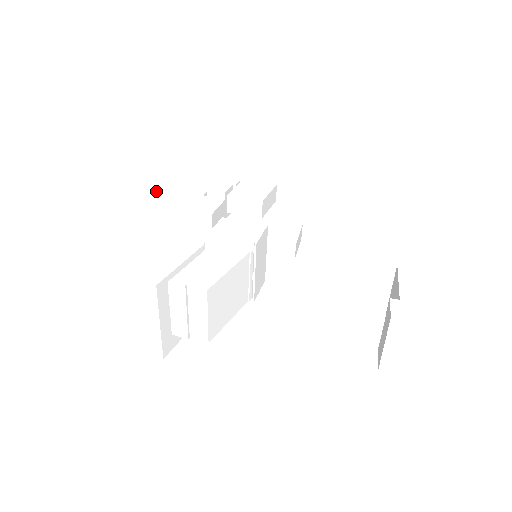
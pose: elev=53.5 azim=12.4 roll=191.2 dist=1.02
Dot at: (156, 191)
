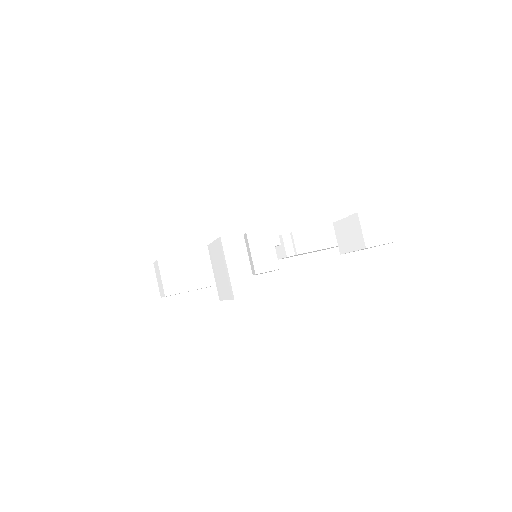
Dot at: occluded
